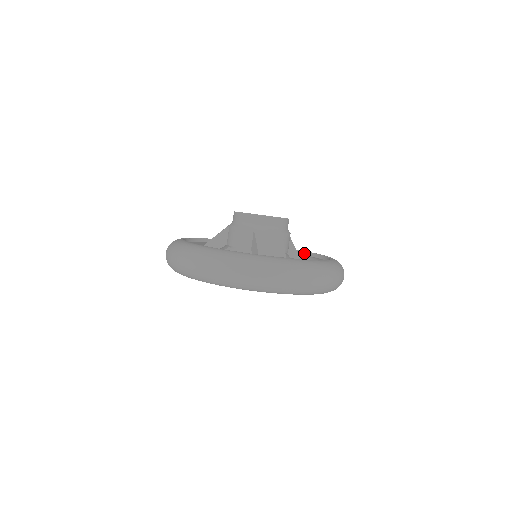
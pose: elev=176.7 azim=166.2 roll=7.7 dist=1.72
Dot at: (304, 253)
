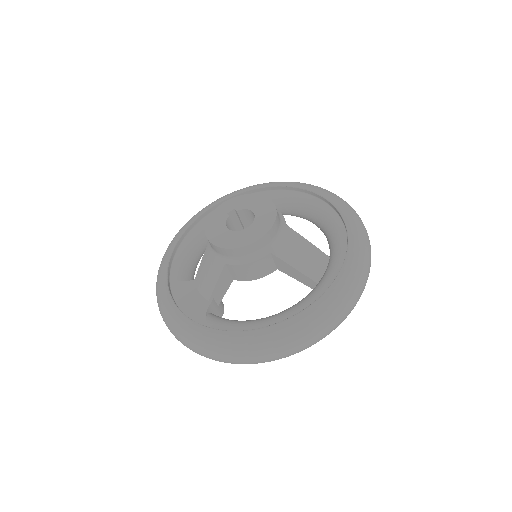
Dot at: (253, 192)
